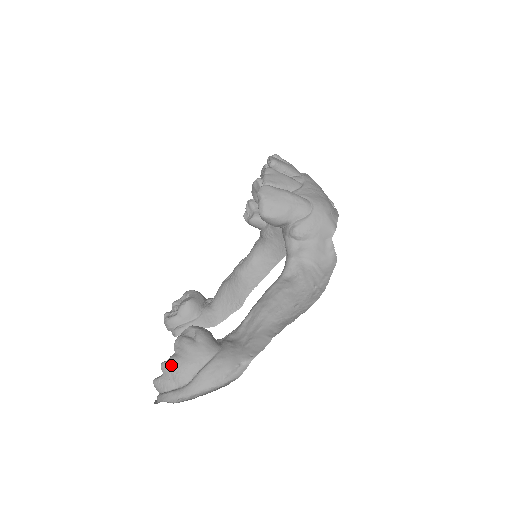
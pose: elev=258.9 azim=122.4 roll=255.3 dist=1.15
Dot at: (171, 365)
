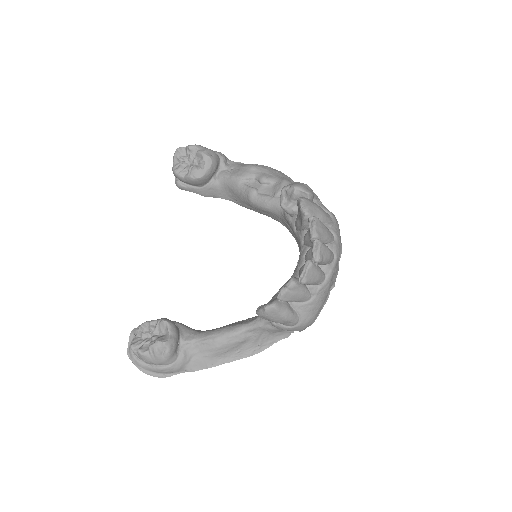
Dot at: (143, 357)
